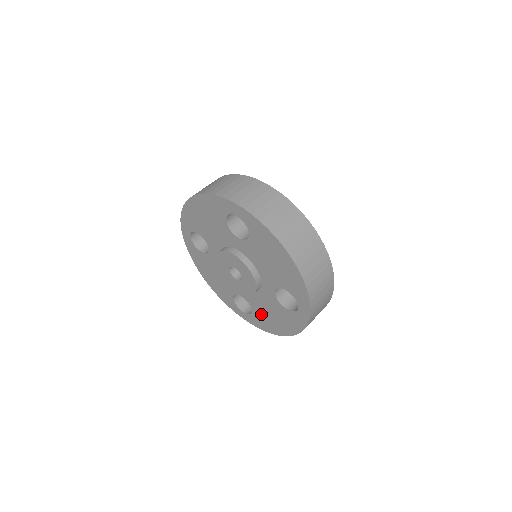
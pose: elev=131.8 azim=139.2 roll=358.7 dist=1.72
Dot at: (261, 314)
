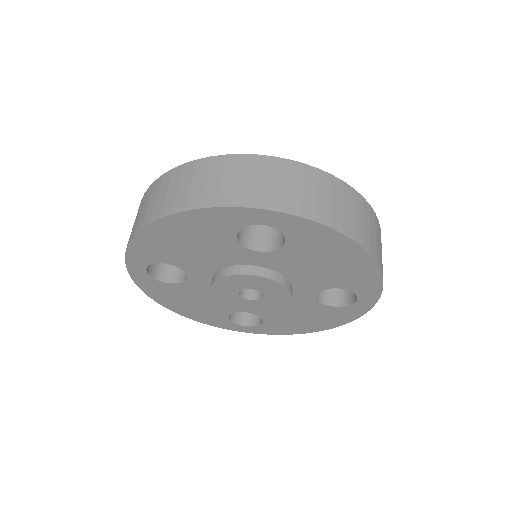
Dot at: (280, 321)
